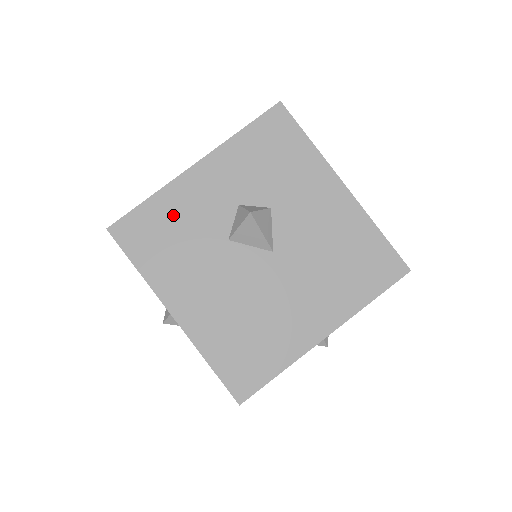
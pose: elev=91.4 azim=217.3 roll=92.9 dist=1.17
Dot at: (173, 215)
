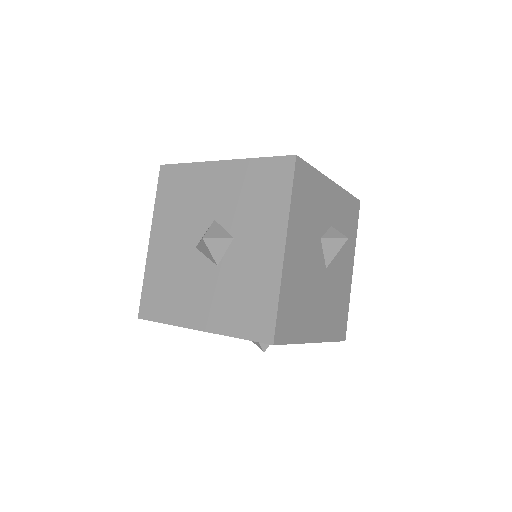
Dot at: (316, 193)
